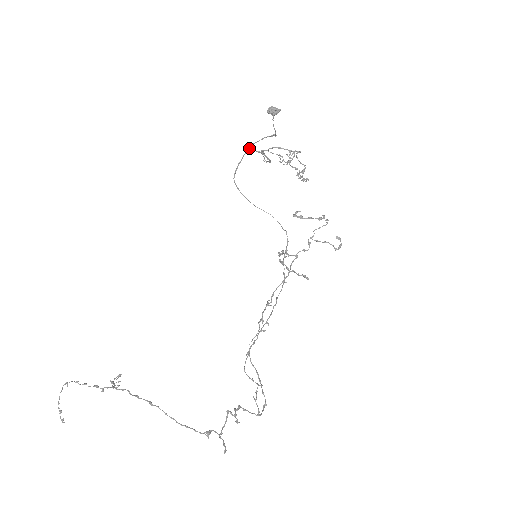
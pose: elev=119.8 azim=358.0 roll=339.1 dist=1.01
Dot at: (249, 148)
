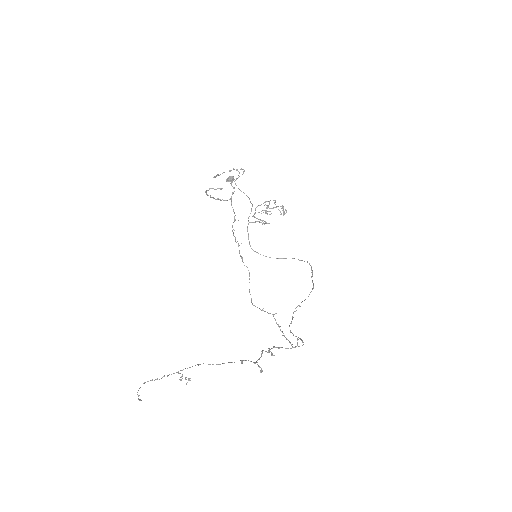
Dot at: occluded
